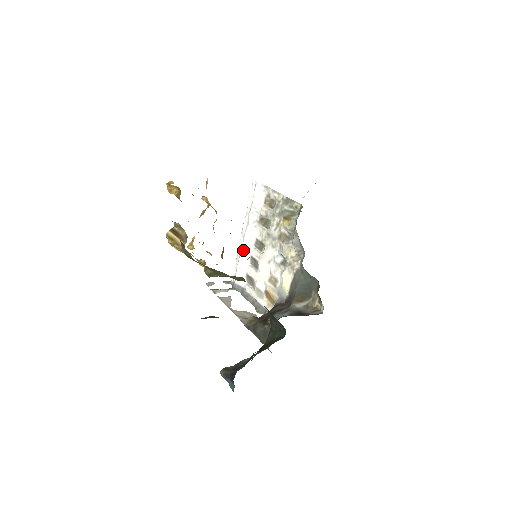
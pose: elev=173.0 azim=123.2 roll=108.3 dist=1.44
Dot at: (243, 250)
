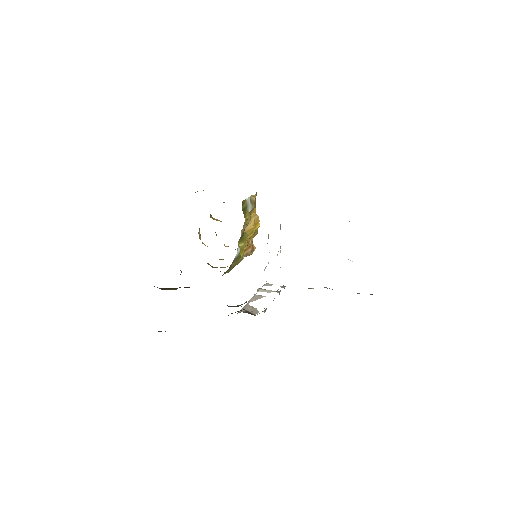
Dot at: occluded
